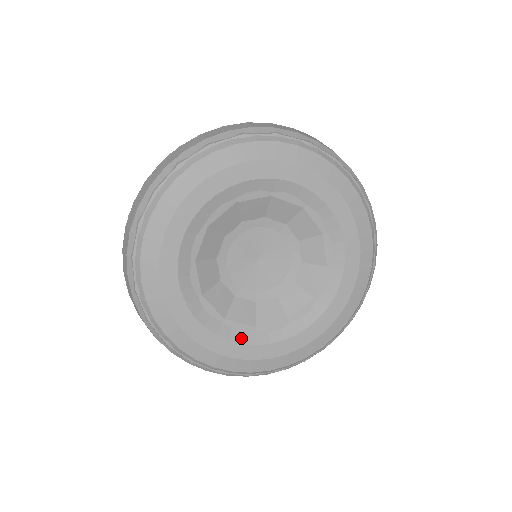
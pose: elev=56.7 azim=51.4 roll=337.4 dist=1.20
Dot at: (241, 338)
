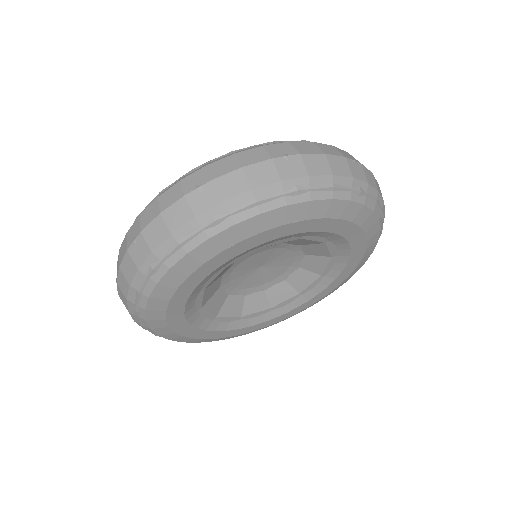
Dot at: (226, 327)
